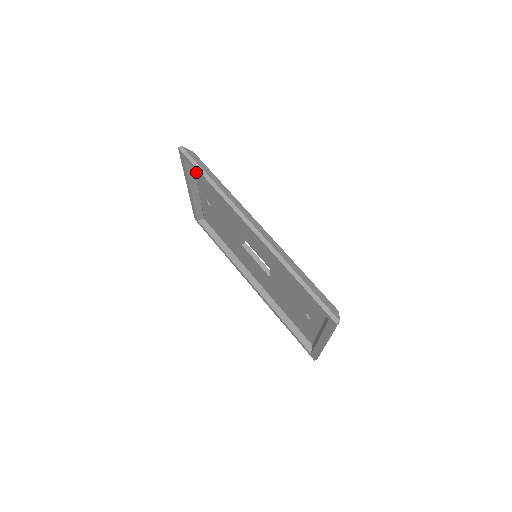
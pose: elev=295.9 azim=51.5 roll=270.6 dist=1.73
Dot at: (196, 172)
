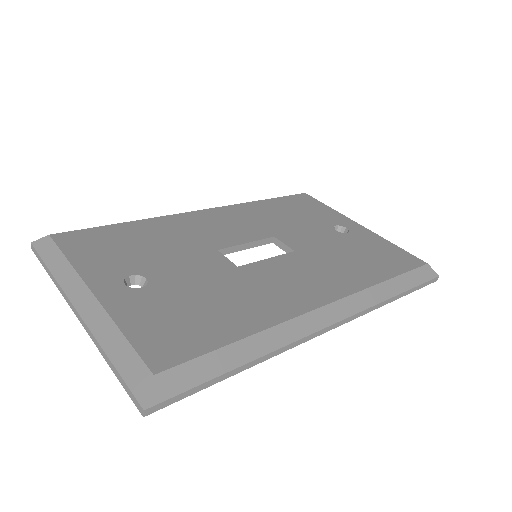
Dot at: occluded
